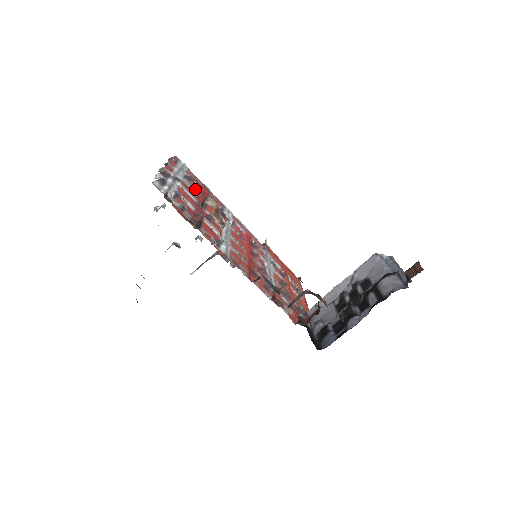
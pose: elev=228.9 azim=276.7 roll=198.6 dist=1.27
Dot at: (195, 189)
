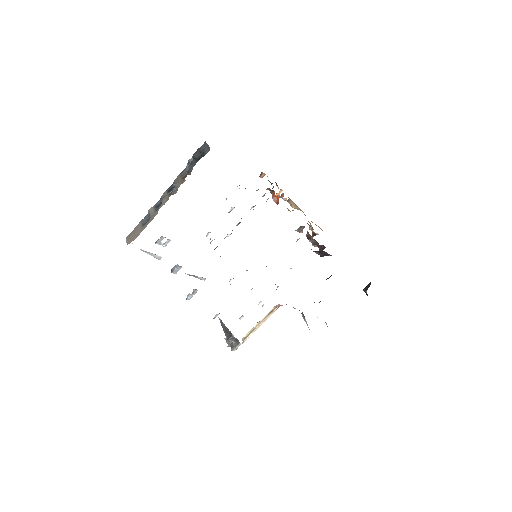
Dot at: occluded
